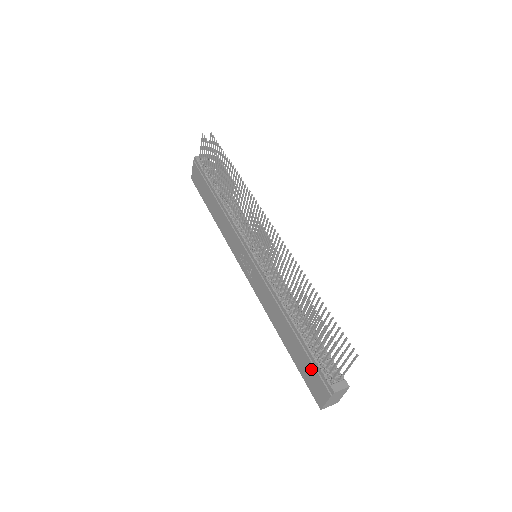
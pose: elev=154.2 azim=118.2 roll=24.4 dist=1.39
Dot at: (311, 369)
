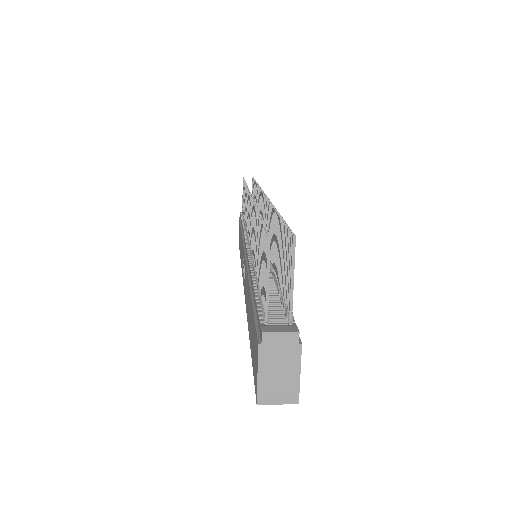
Dot at: (253, 328)
